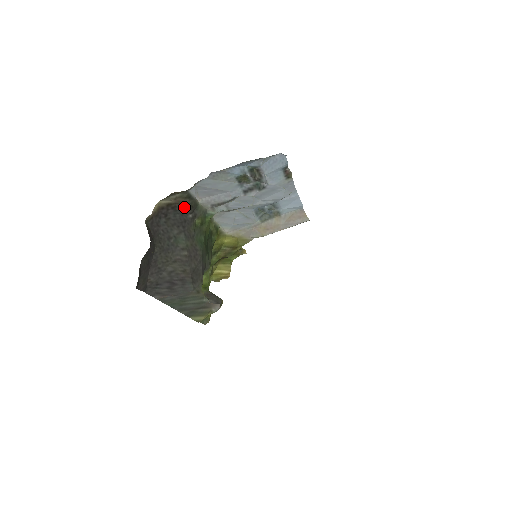
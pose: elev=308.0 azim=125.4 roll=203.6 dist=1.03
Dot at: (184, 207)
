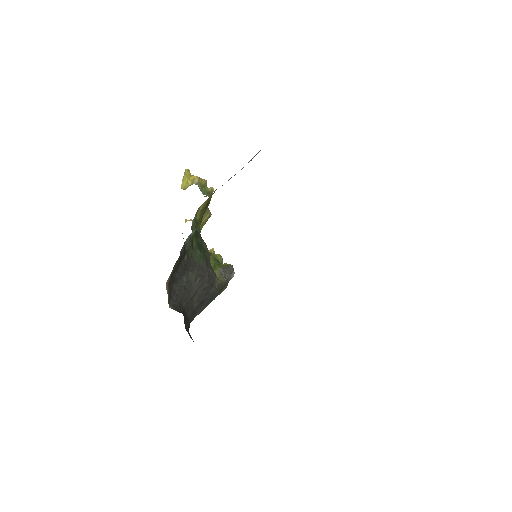
Dot at: (180, 261)
